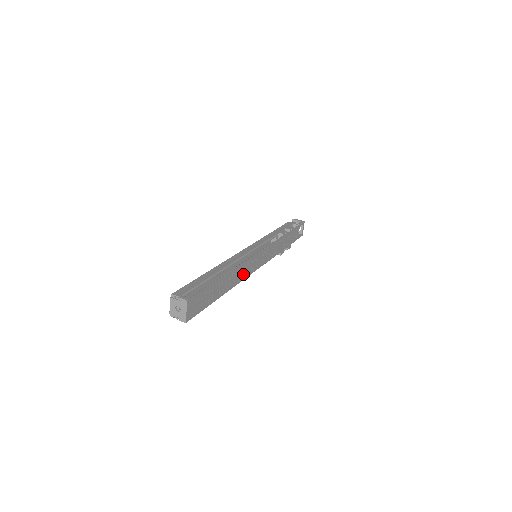
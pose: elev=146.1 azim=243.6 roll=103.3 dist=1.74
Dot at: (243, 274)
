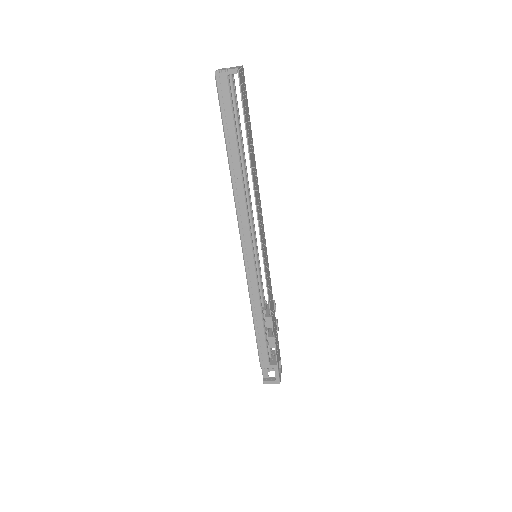
Dot at: (258, 207)
